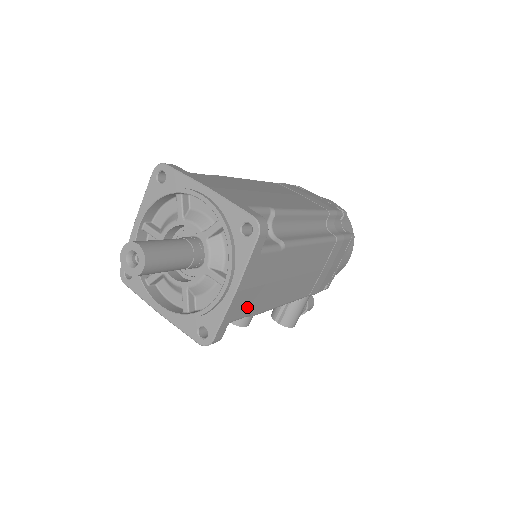
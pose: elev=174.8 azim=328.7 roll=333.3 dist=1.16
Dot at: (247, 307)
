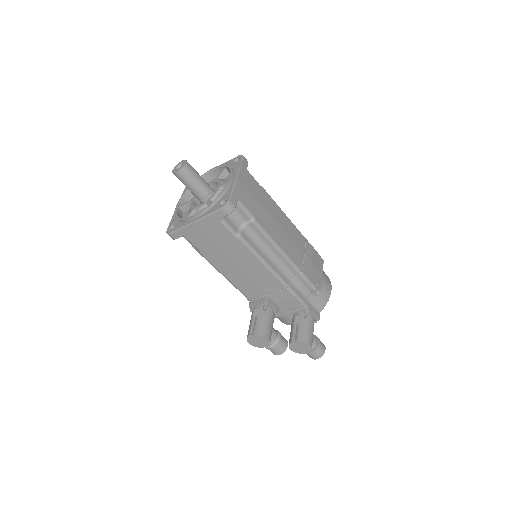
Dot at: (248, 203)
